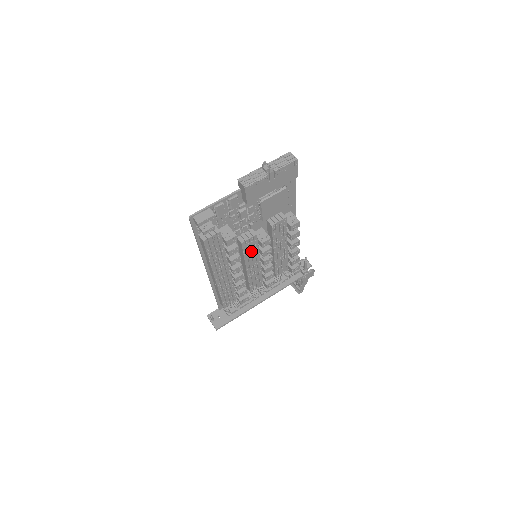
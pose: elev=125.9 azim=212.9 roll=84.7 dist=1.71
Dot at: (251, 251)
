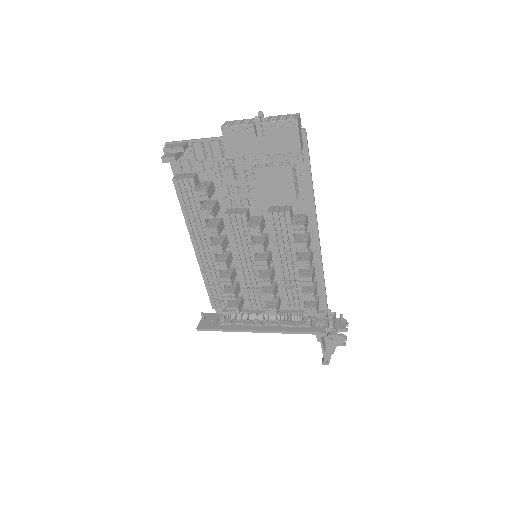
Dot at: (241, 237)
